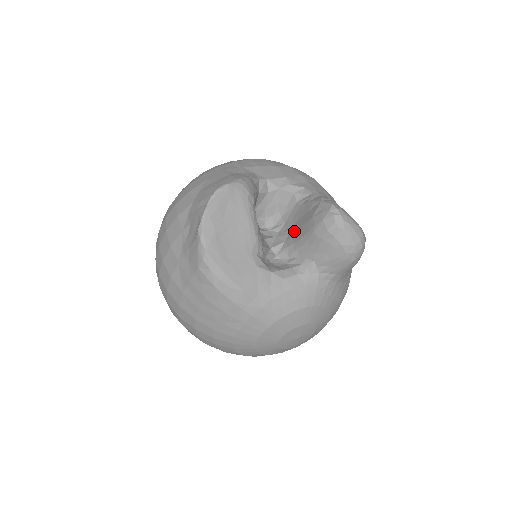
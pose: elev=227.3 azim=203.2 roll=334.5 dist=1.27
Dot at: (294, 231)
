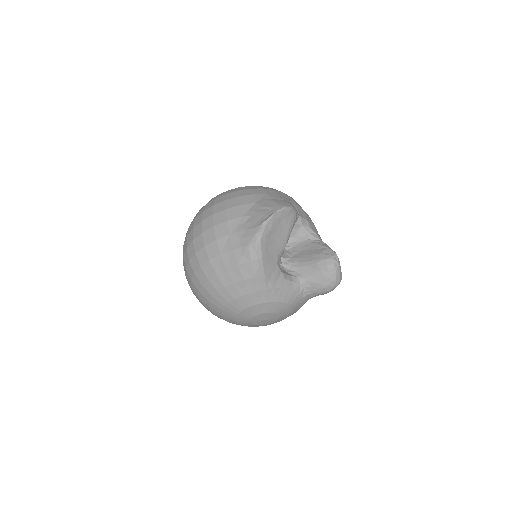
Dot at: (300, 255)
